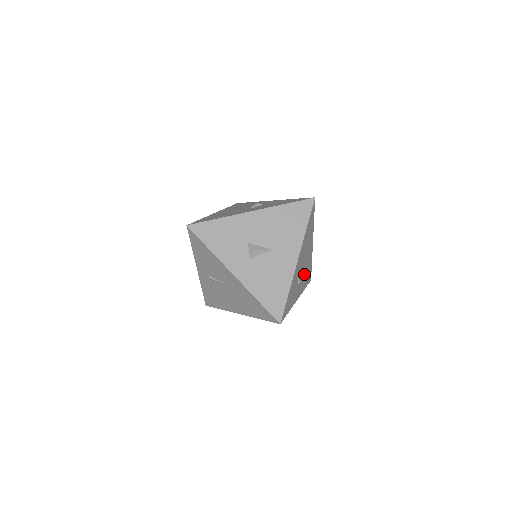
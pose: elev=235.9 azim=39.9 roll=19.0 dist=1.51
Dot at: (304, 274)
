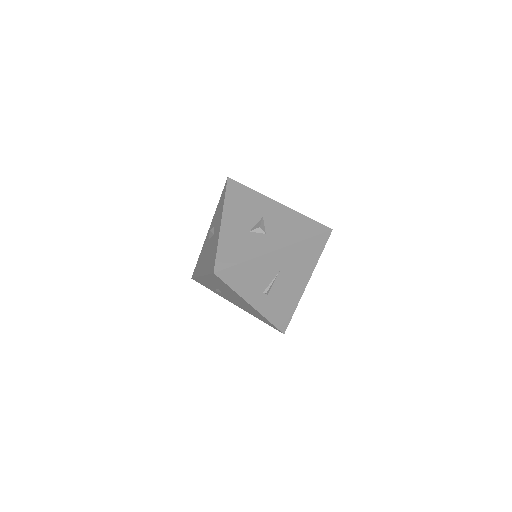
Dot at: occluded
